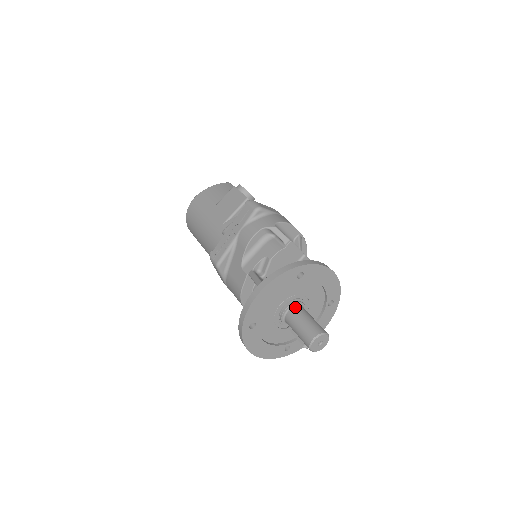
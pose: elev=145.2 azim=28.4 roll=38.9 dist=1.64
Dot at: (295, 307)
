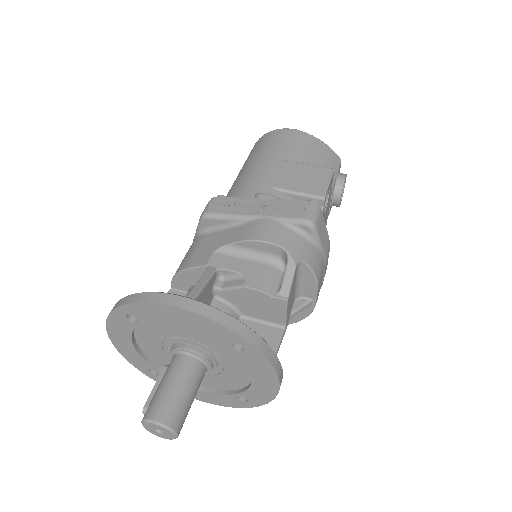
Dot at: (197, 360)
